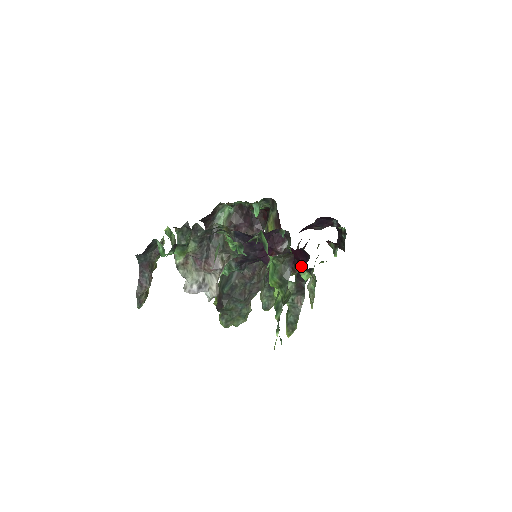
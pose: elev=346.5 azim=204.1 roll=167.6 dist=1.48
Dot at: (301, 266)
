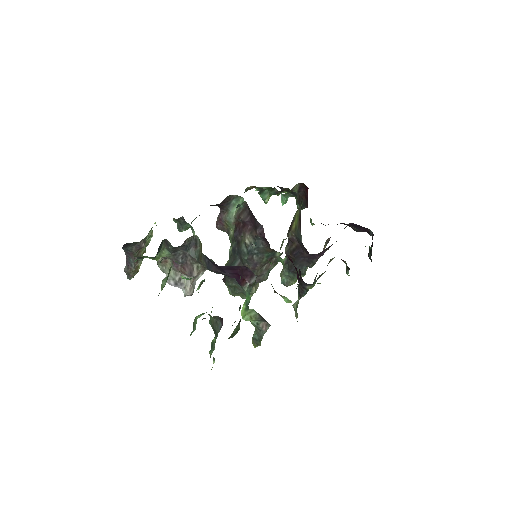
Dot at: (301, 278)
